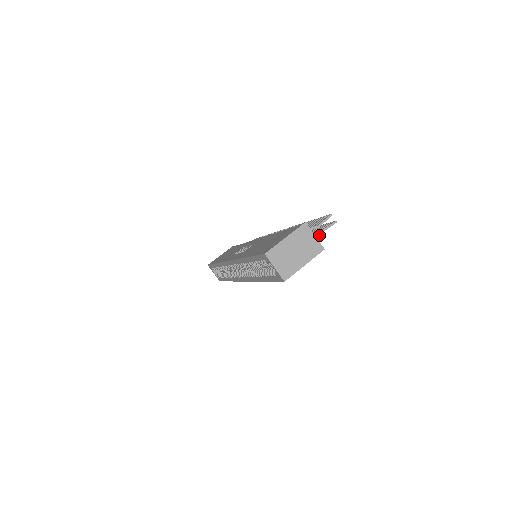
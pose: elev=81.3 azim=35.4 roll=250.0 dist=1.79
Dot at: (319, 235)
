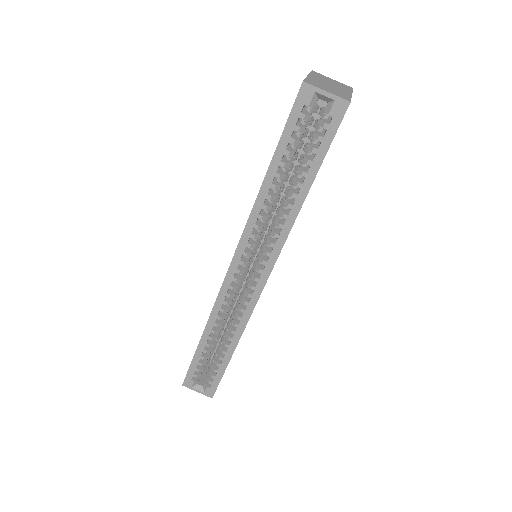
Dot at: occluded
